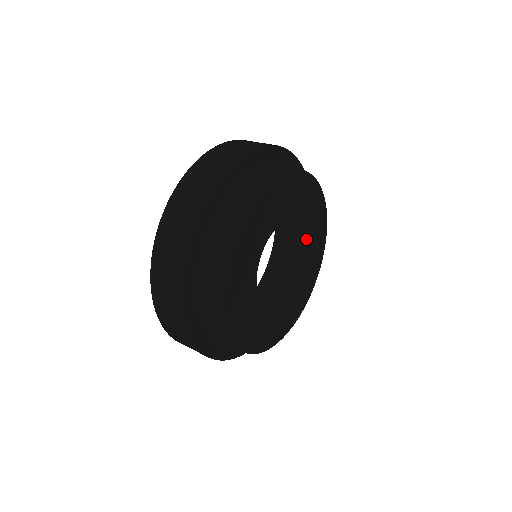
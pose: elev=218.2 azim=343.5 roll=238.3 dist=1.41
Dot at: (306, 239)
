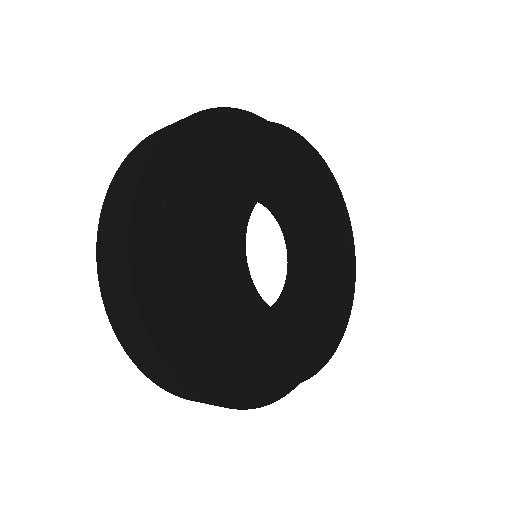
Dot at: (303, 198)
